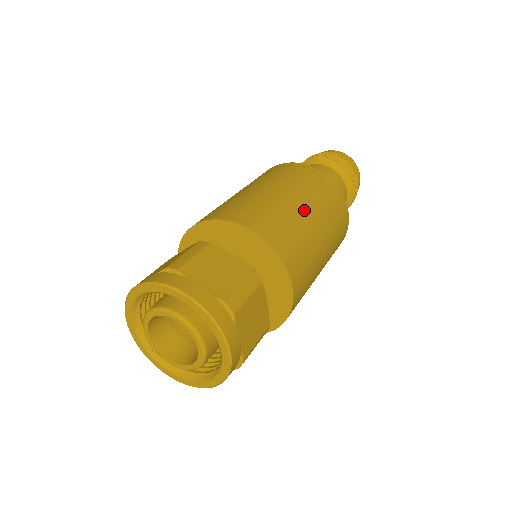
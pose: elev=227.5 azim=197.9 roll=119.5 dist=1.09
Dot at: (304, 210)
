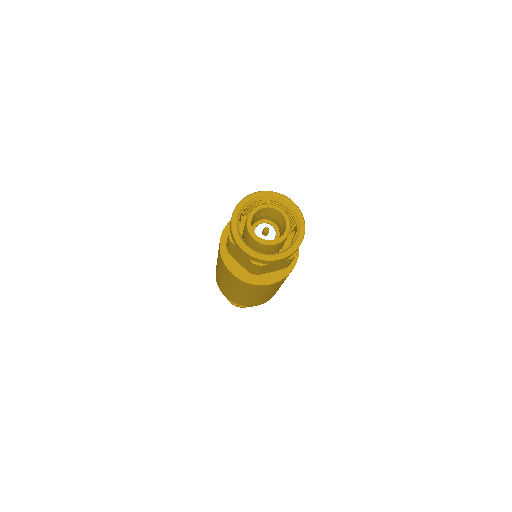
Dot at: occluded
